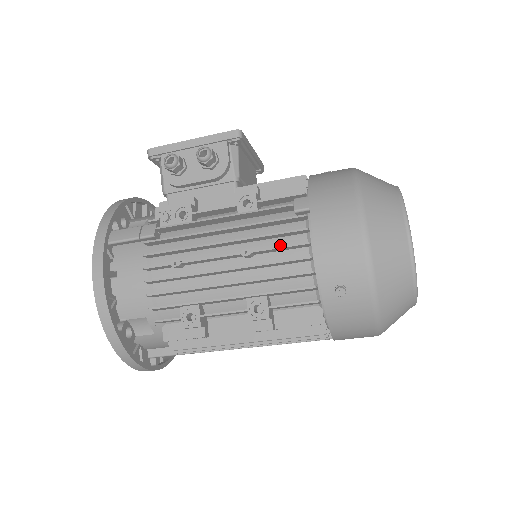
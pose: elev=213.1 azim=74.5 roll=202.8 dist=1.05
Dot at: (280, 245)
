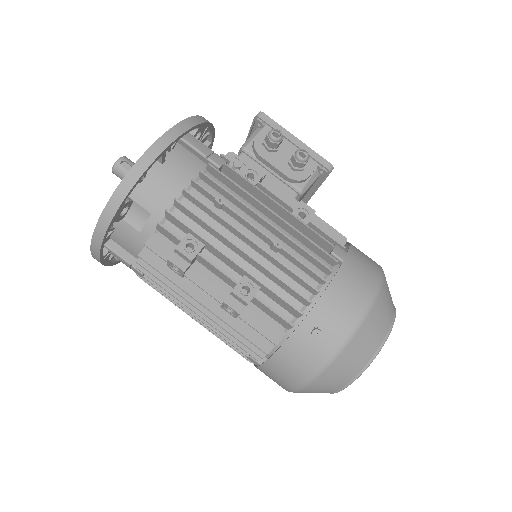
Dot at: occluded
